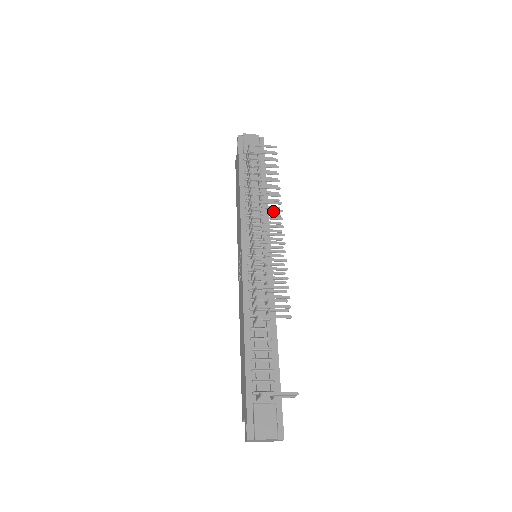
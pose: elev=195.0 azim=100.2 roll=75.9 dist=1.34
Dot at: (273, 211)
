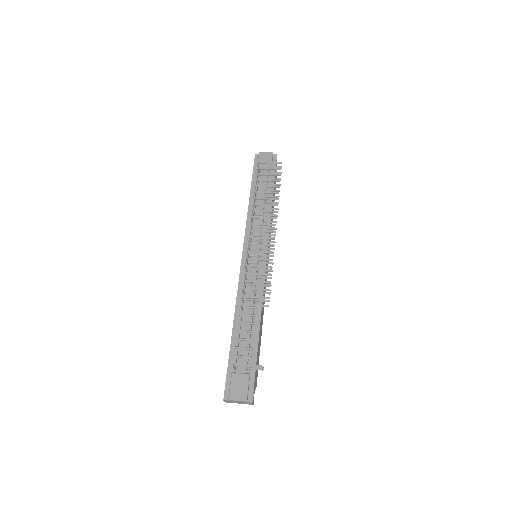
Dot at: occluded
